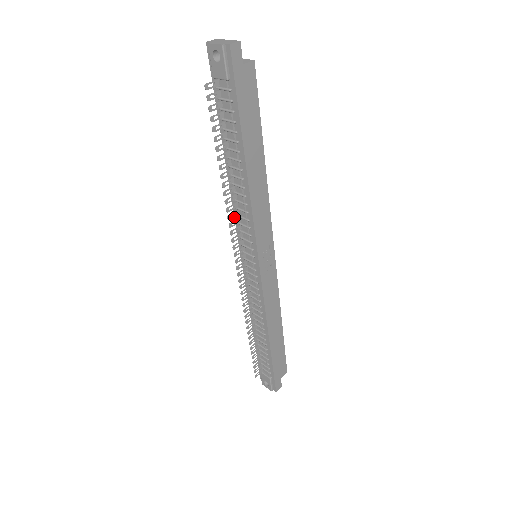
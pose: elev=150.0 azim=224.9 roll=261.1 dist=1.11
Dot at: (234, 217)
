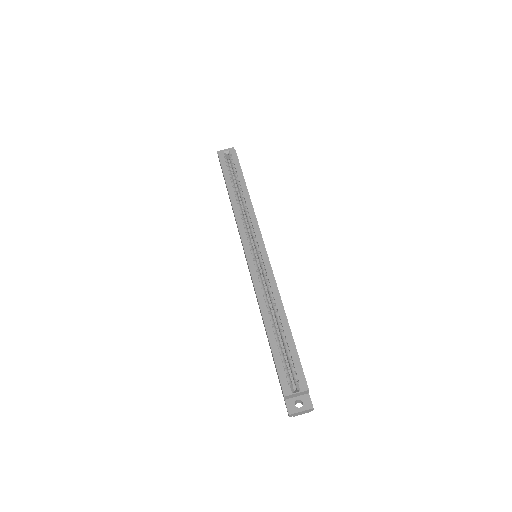
Dot at: occluded
